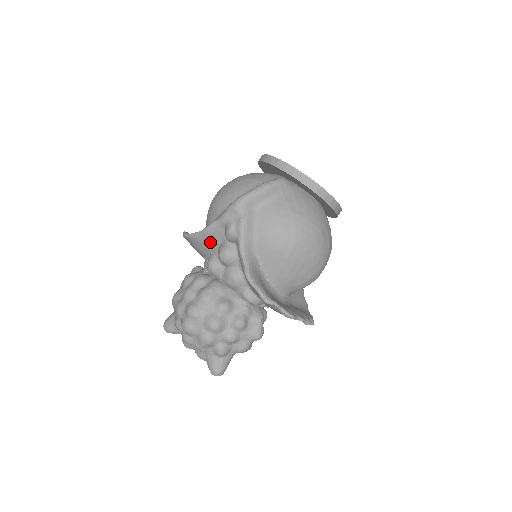
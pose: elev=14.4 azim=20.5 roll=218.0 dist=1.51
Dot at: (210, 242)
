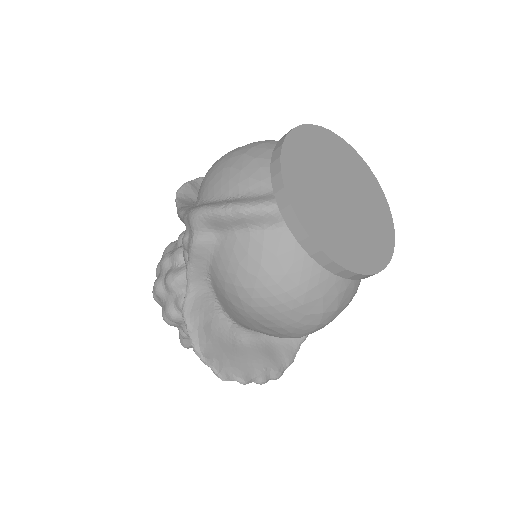
Dot at: occluded
